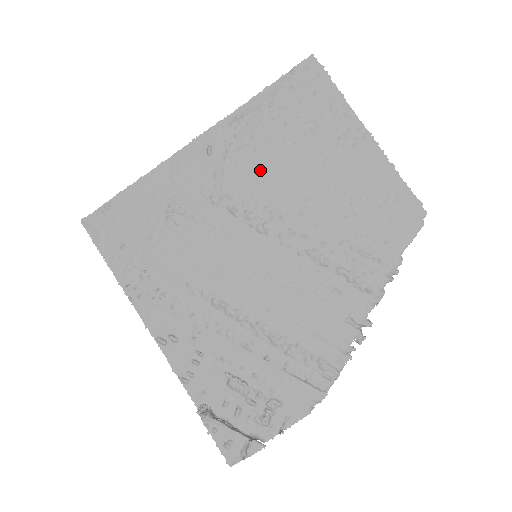
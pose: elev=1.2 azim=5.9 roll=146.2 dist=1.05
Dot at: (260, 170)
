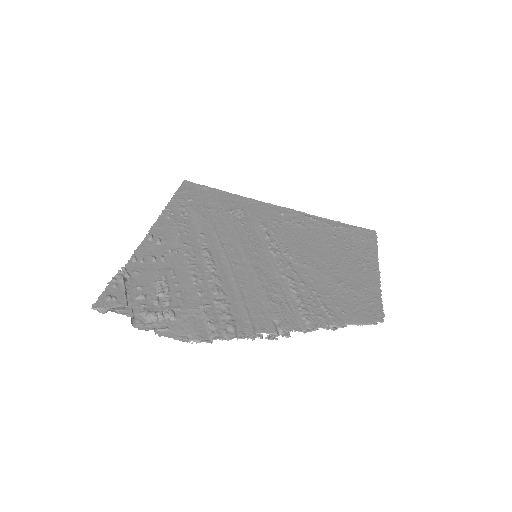
Dot at: (301, 237)
